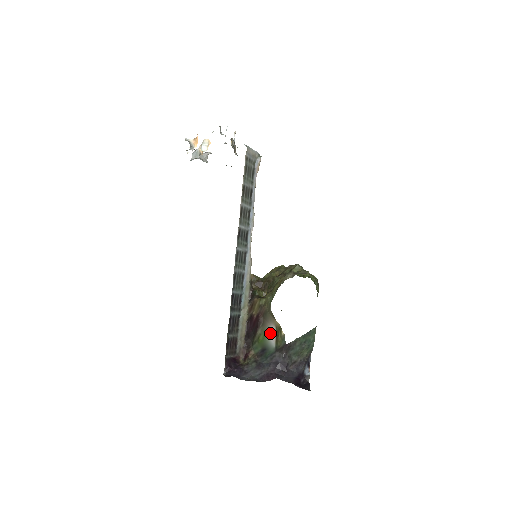
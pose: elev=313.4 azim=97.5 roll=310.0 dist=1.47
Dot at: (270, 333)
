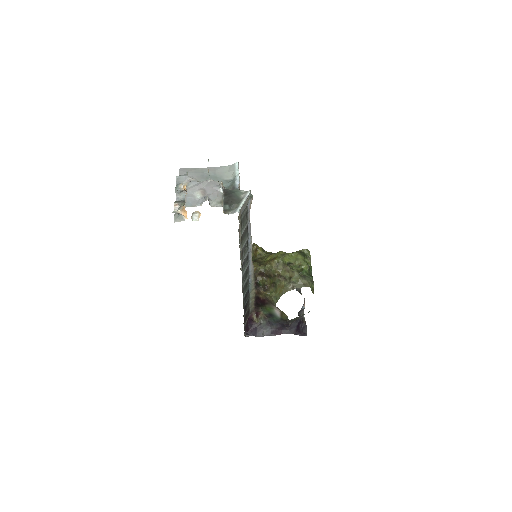
Dot at: (275, 310)
